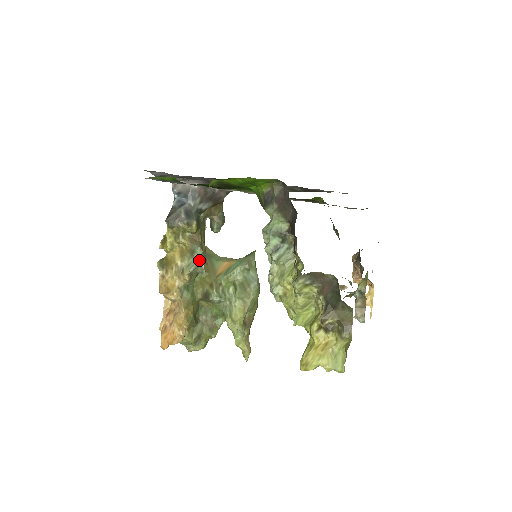
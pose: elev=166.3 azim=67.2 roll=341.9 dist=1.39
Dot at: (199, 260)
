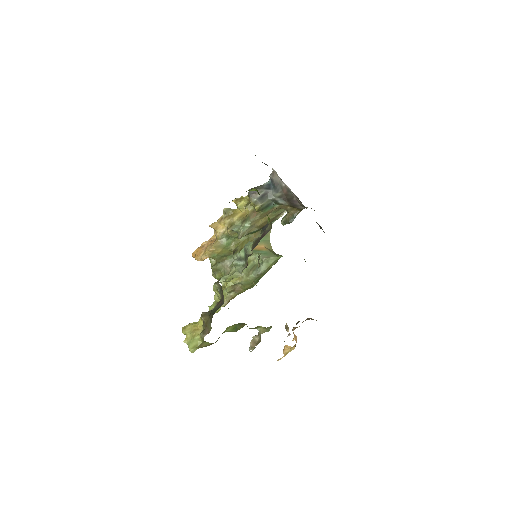
Dot at: (242, 228)
